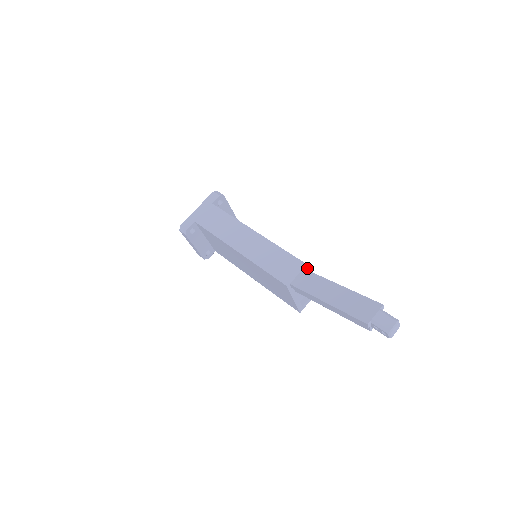
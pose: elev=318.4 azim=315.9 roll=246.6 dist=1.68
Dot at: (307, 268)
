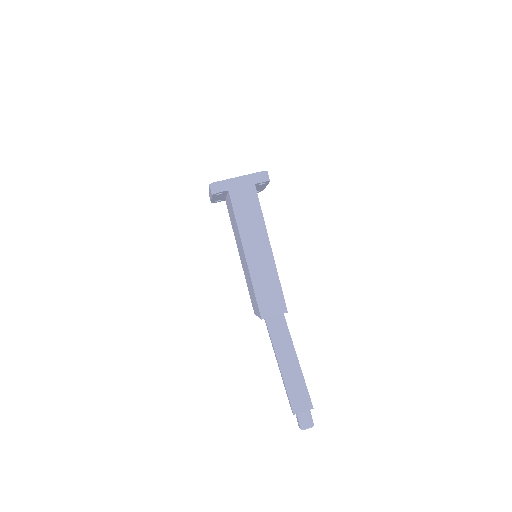
Dot at: occluded
